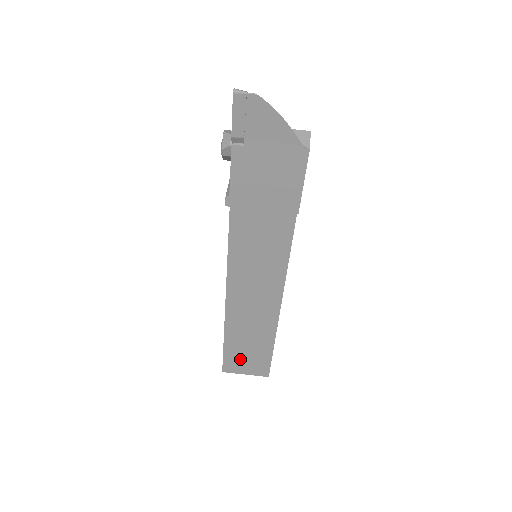
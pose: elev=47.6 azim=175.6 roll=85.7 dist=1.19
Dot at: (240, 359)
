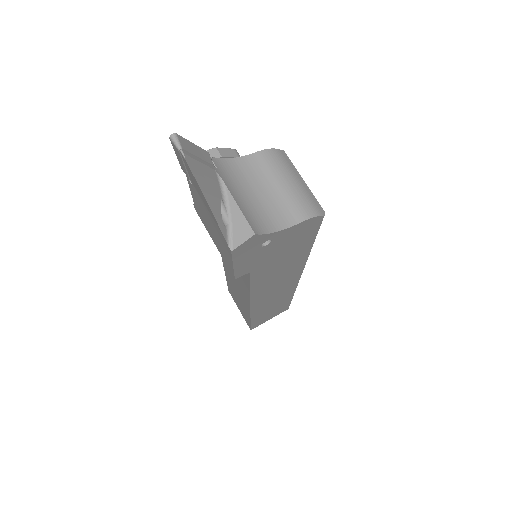
Dot at: occluded
